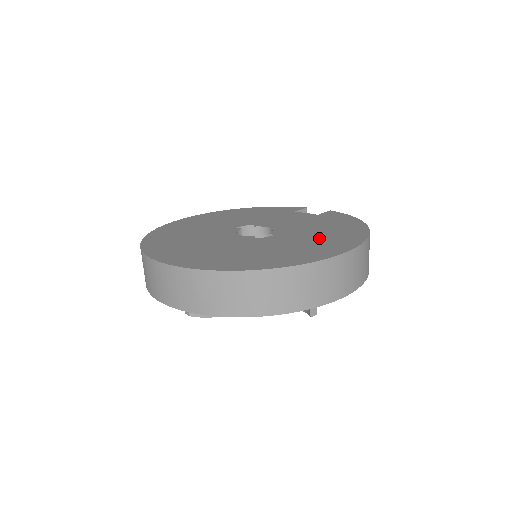
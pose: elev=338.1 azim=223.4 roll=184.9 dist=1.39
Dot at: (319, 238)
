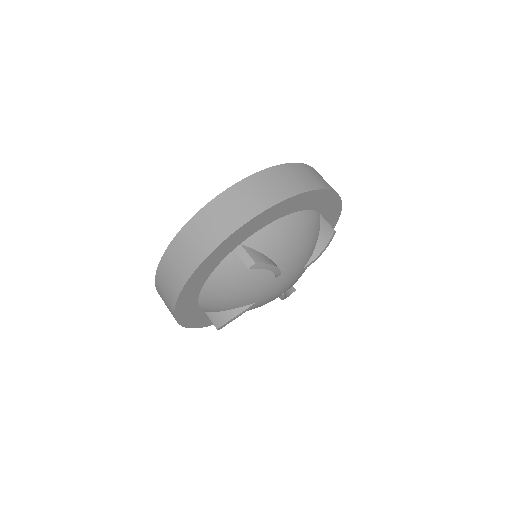
Dot at: occluded
